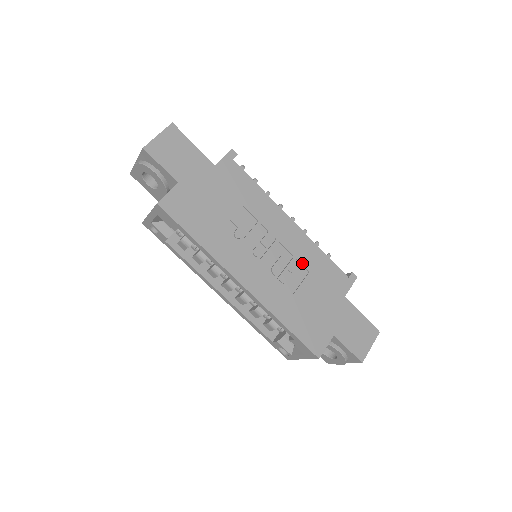
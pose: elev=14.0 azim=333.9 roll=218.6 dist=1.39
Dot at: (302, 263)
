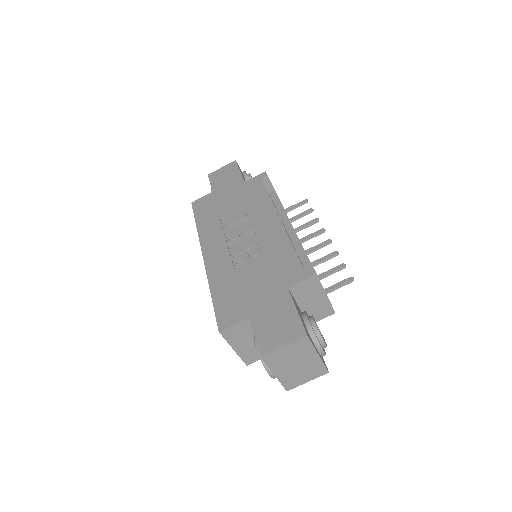
Dot at: (264, 250)
